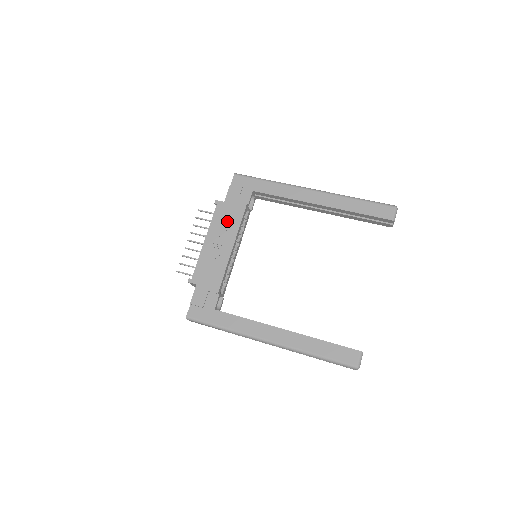
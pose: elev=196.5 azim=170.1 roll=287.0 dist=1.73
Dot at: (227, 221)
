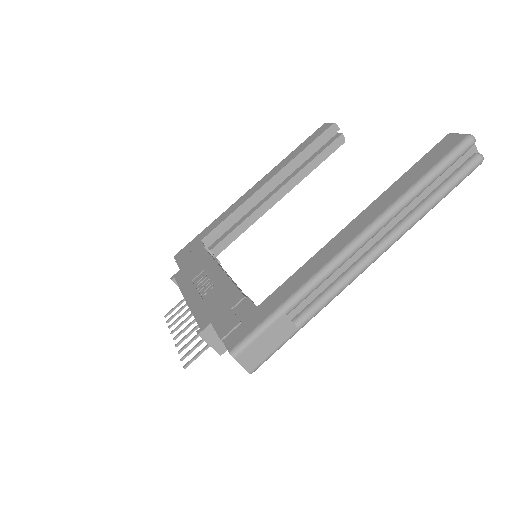
Dot at: (195, 269)
